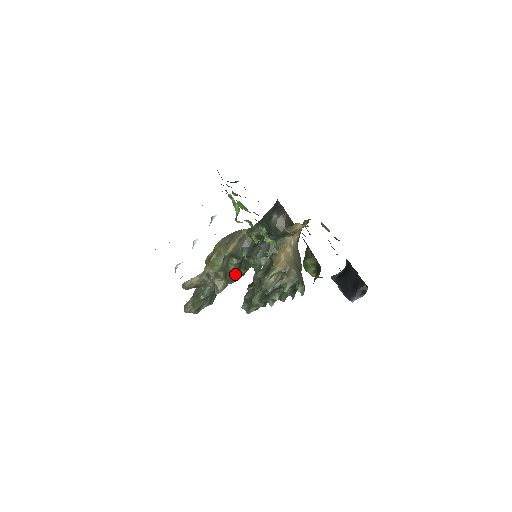
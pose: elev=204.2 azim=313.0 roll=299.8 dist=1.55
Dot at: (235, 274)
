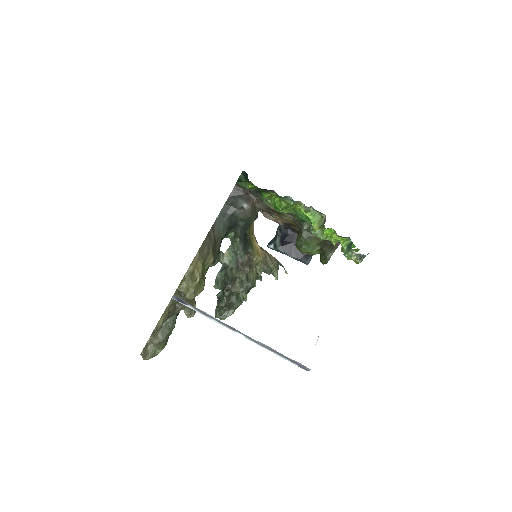
Dot at: occluded
